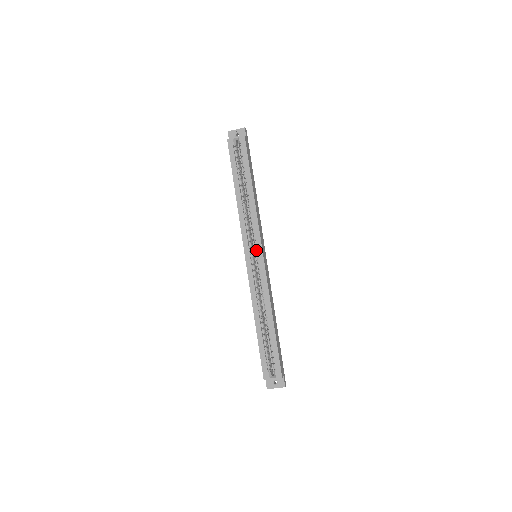
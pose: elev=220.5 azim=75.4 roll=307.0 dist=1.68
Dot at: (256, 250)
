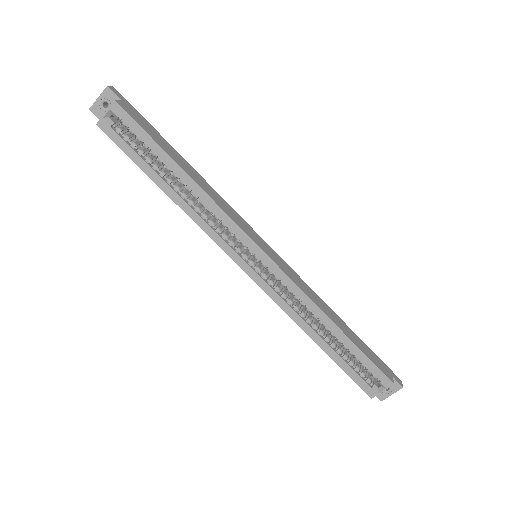
Dot at: (251, 252)
